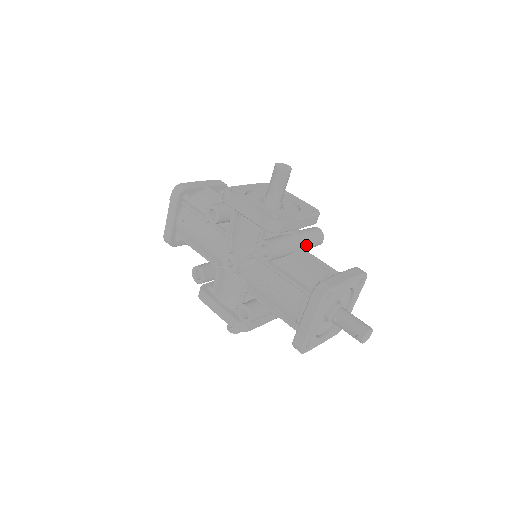
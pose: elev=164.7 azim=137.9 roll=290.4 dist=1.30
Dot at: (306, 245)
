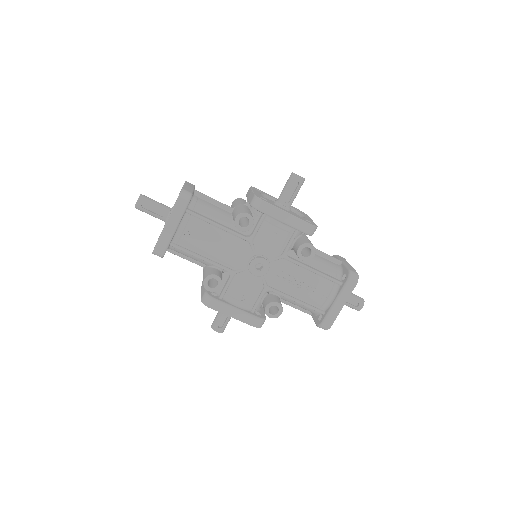
Dot at: occluded
